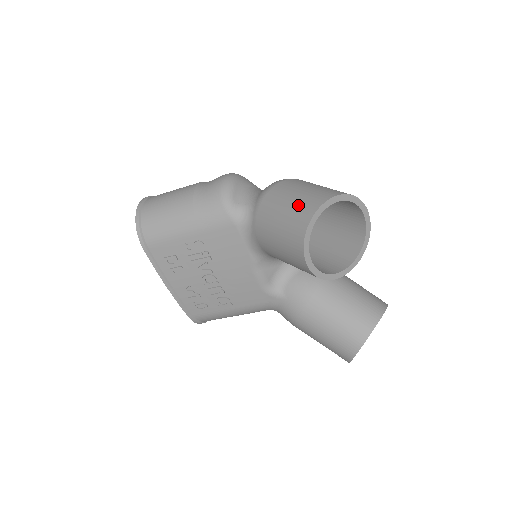
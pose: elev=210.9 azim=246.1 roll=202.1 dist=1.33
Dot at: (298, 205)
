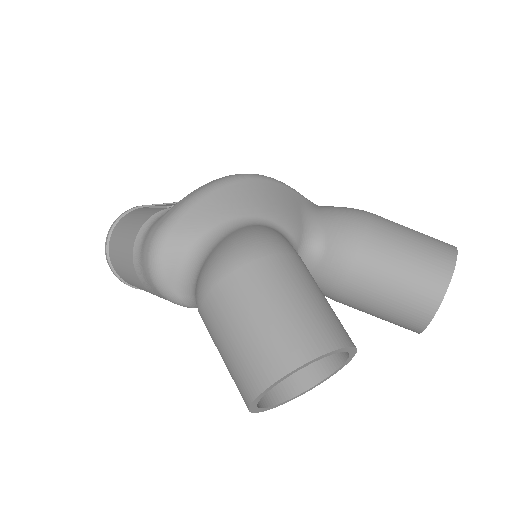
Dot at: (231, 375)
